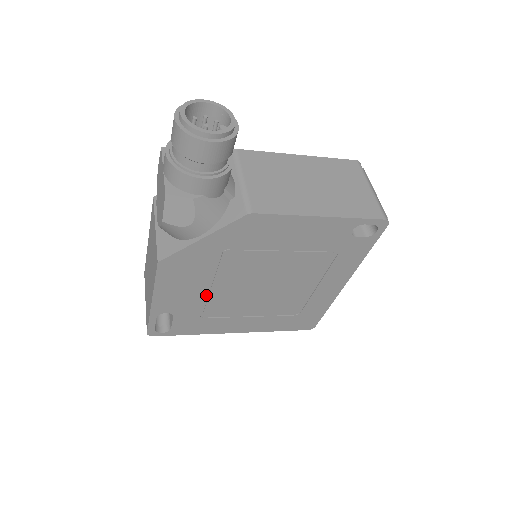
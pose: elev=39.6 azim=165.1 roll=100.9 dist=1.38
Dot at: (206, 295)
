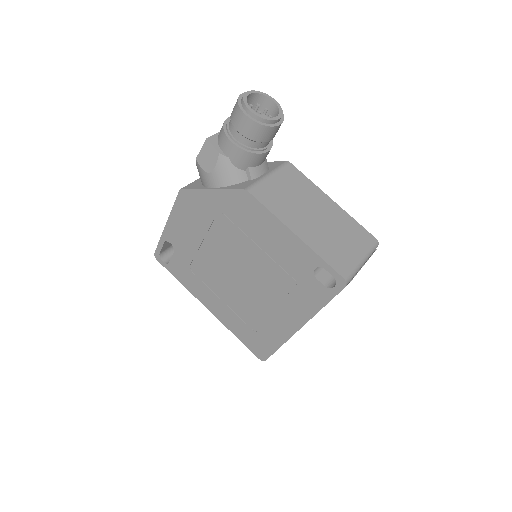
Dot at: (200, 249)
